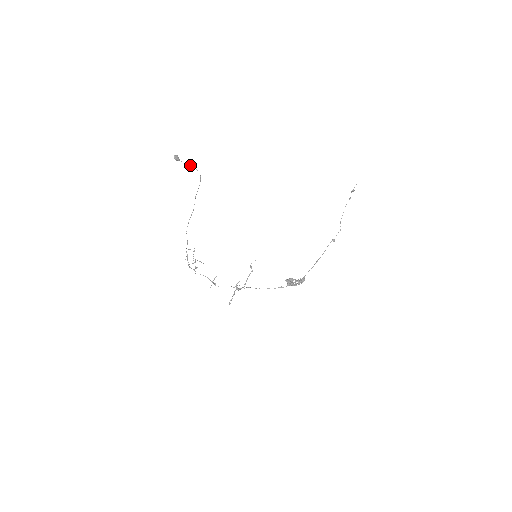
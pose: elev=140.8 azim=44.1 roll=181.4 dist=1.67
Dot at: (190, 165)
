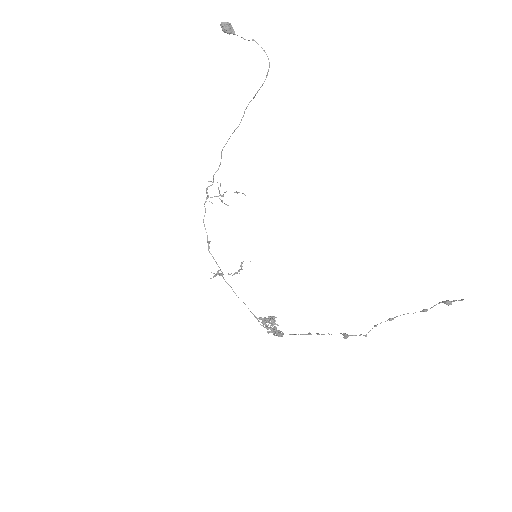
Dot at: occluded
